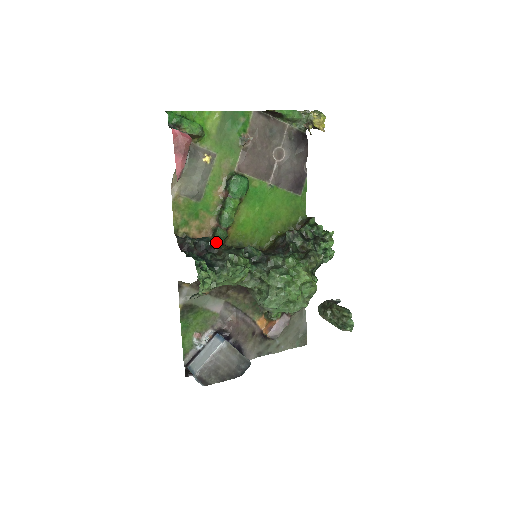
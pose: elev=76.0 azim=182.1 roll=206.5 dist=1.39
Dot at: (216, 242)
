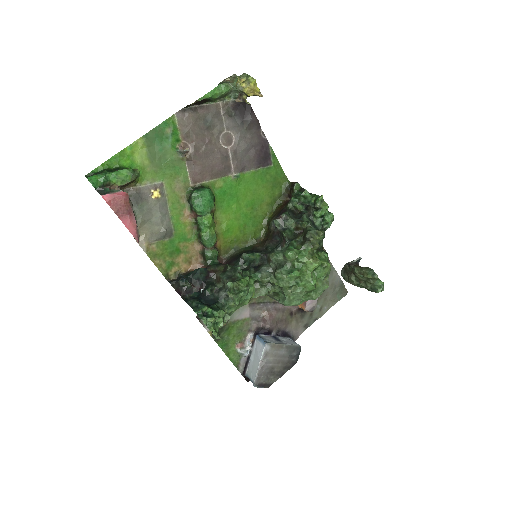
Dot at: (210, 266)
